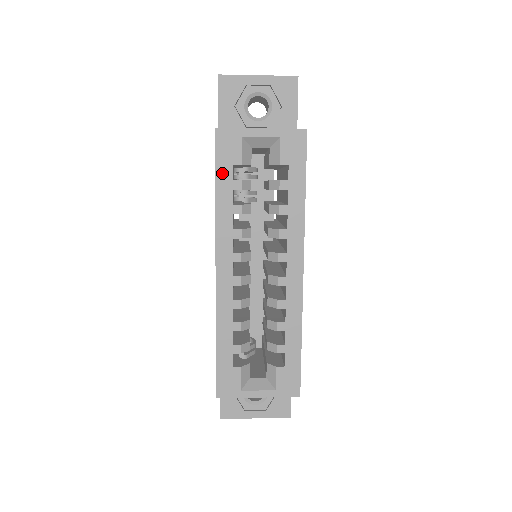
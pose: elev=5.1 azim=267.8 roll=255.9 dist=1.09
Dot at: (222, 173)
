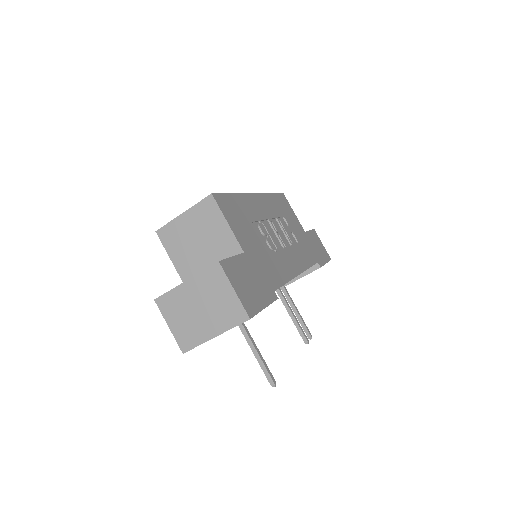
Dot at: occluded
